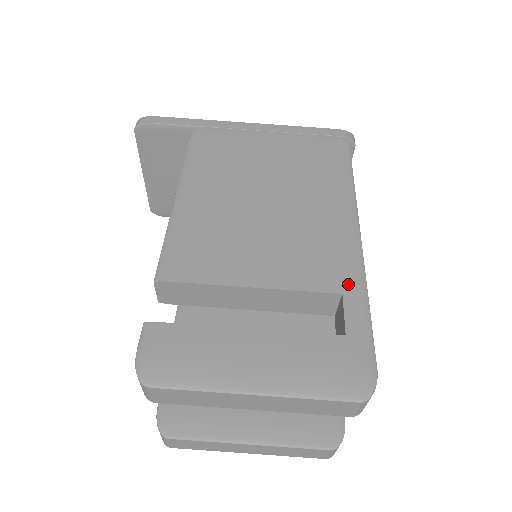
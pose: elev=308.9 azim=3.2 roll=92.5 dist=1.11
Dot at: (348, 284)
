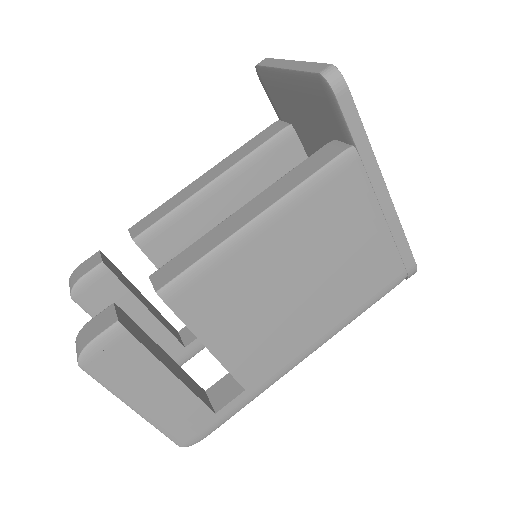
Dot at: (255, 387)
